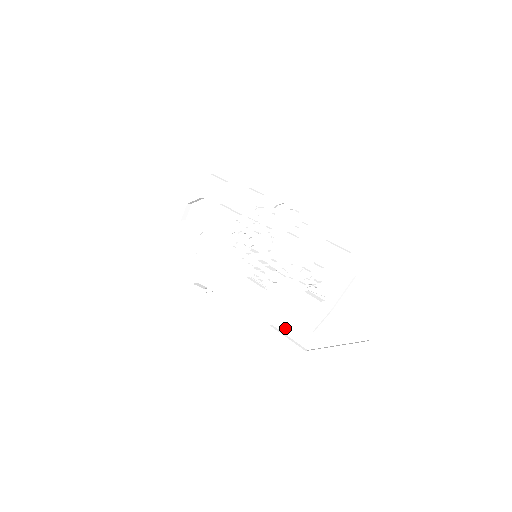
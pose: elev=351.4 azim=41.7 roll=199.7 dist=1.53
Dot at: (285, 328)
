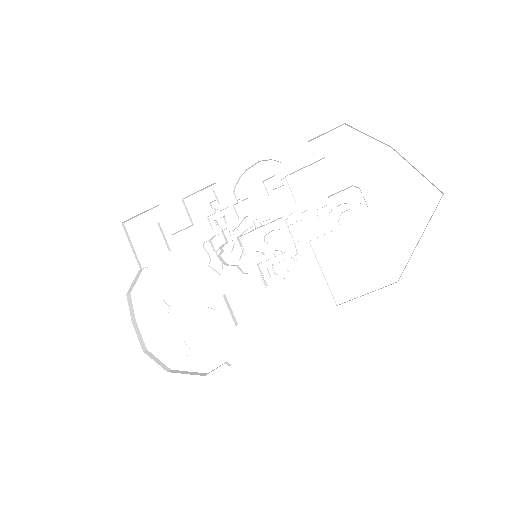
Dot at: (354, 290)
